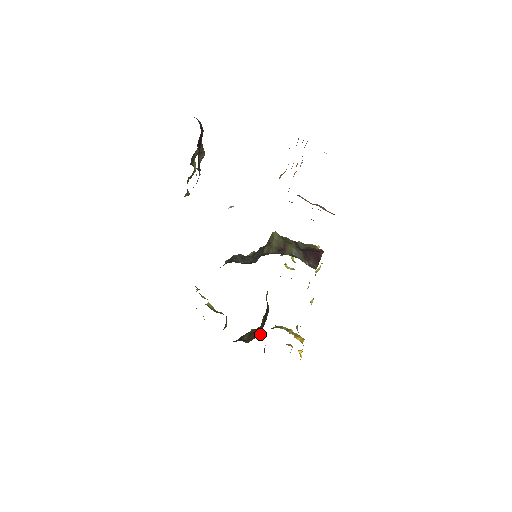
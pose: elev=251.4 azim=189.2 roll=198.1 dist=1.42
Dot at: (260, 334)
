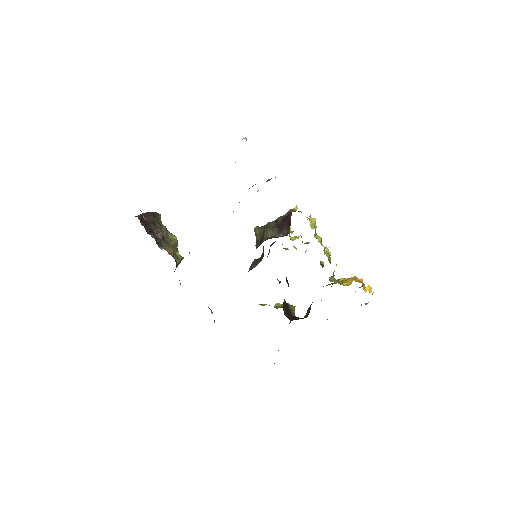
Dot at: occluded
